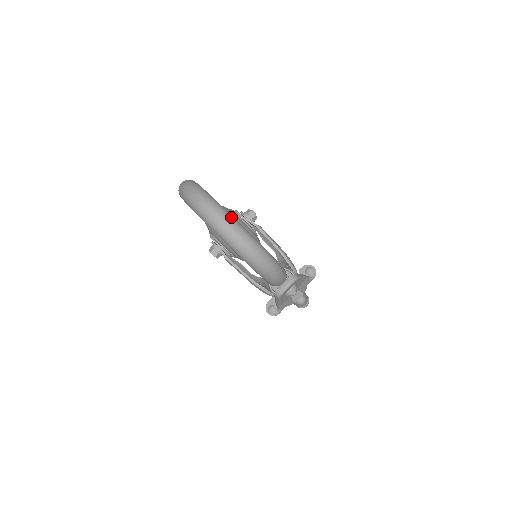
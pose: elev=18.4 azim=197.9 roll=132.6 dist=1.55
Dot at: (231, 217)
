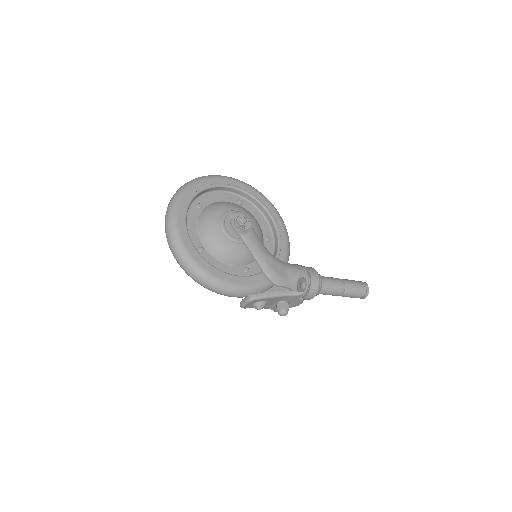
Dot at: (177, 240)
